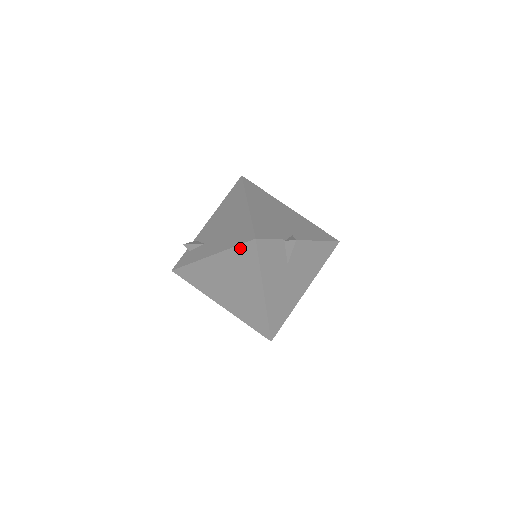
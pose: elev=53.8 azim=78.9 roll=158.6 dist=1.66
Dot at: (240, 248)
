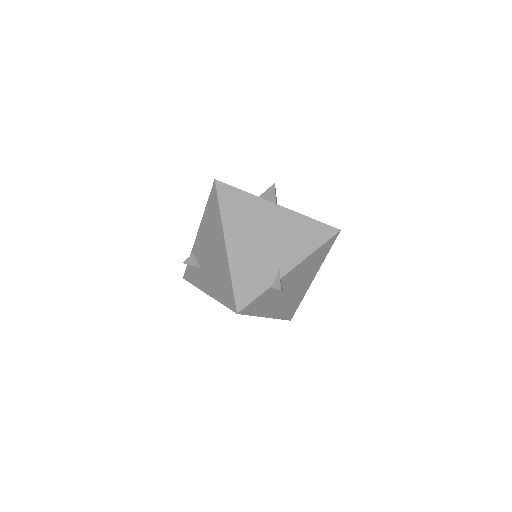
Dot at: occluded
